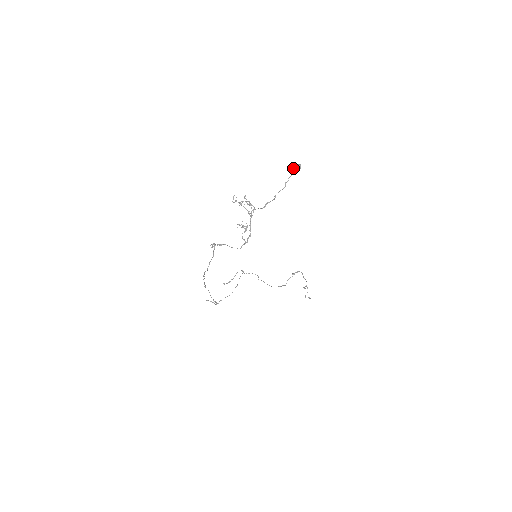
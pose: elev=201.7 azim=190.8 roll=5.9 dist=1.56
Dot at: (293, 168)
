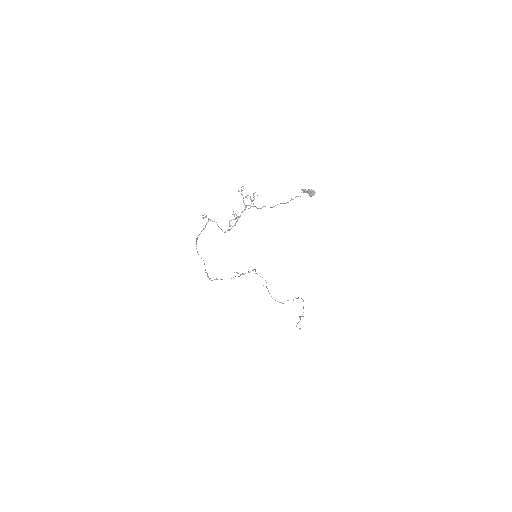
Dot at: (307, 191)
